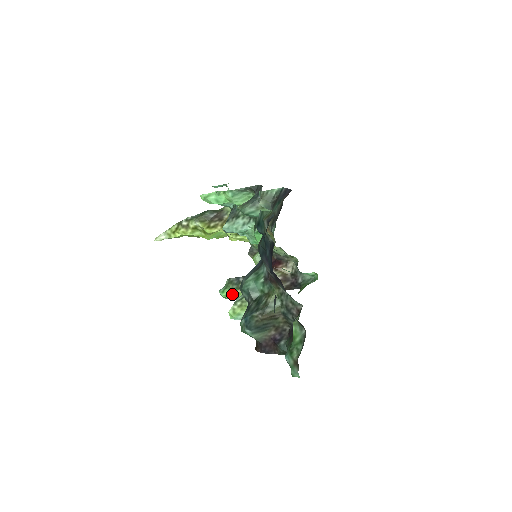
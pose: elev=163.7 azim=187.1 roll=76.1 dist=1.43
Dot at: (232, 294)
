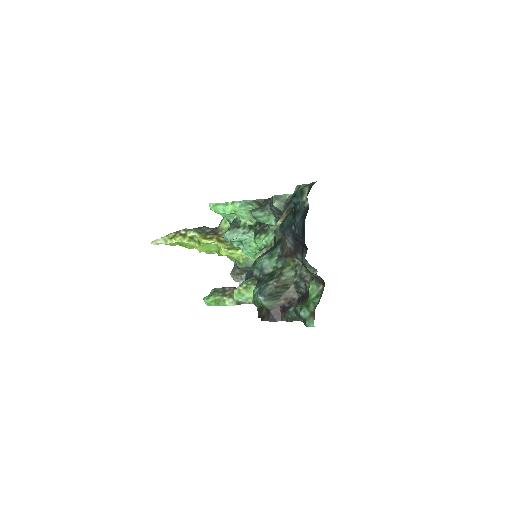
Dot at: (218, 300)
